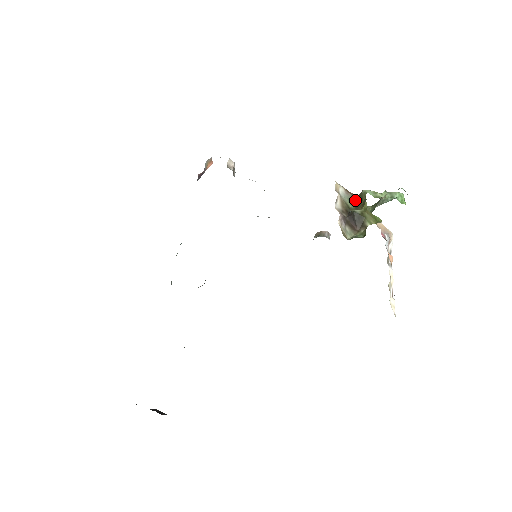
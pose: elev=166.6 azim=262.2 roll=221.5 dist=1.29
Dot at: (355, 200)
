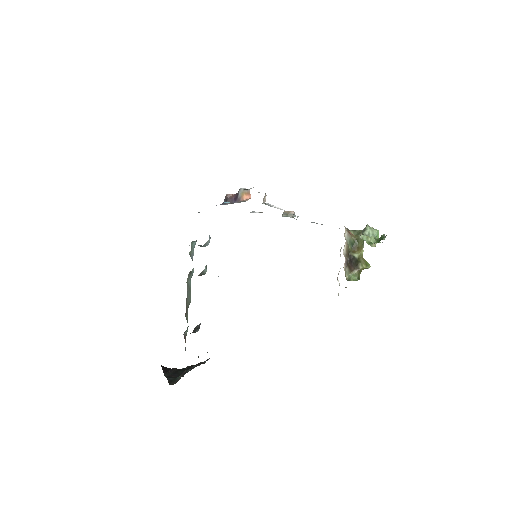
Dot at: (353, 241)
